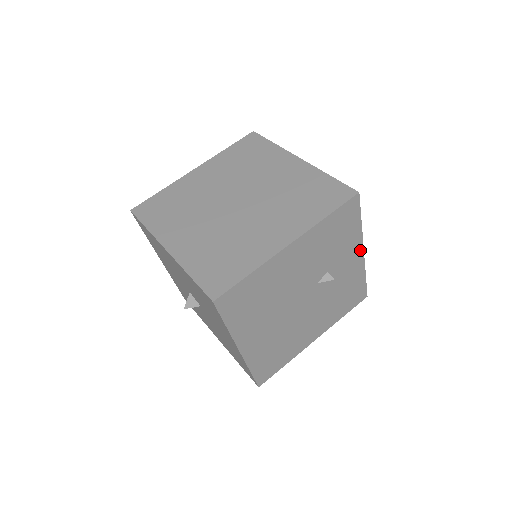
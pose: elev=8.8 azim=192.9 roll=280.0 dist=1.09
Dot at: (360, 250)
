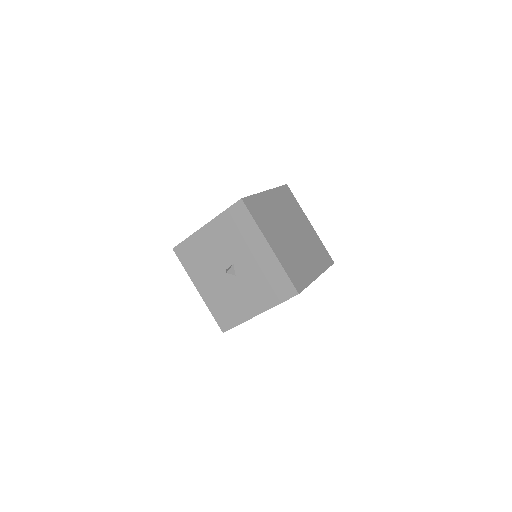
Dot at: occluded
